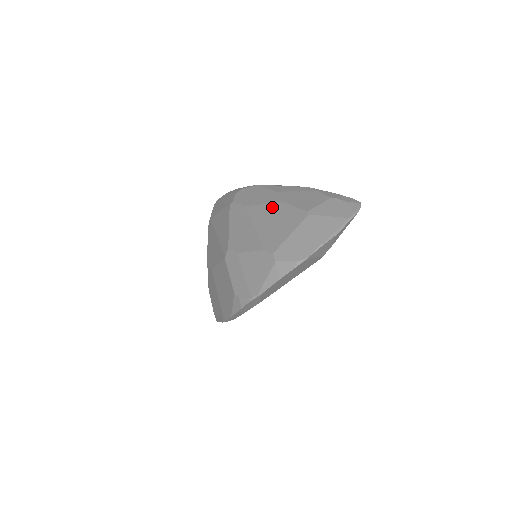
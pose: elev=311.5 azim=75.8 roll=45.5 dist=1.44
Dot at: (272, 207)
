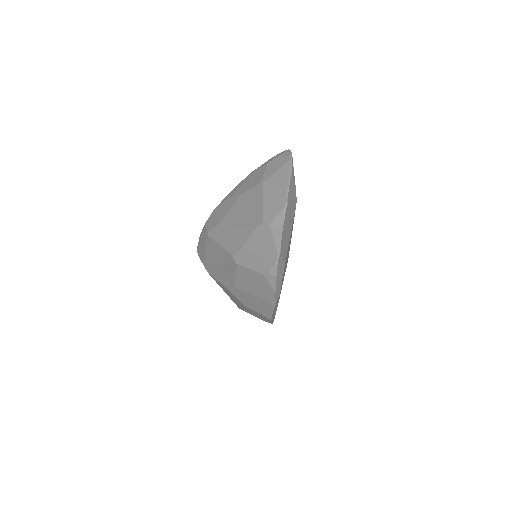
Dot at: (236, 205)
